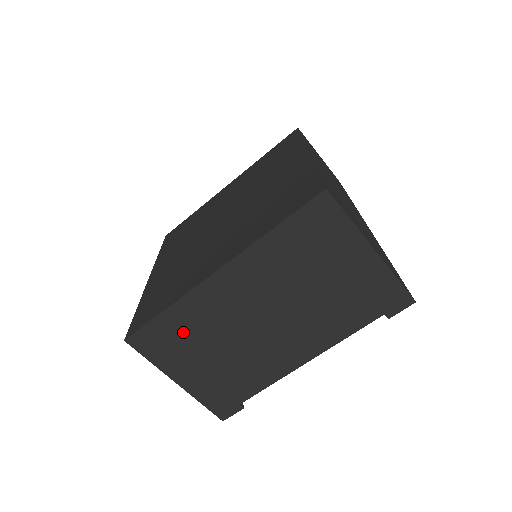
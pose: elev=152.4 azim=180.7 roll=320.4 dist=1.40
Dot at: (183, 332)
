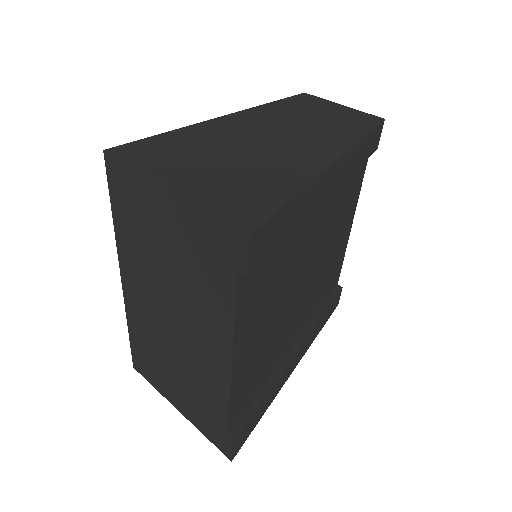
Dot at: (147, 350)
